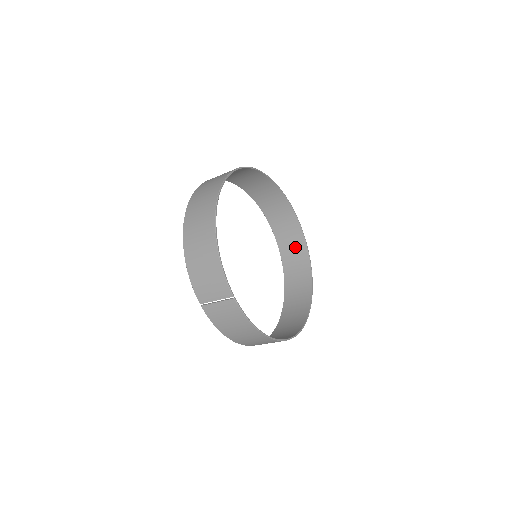
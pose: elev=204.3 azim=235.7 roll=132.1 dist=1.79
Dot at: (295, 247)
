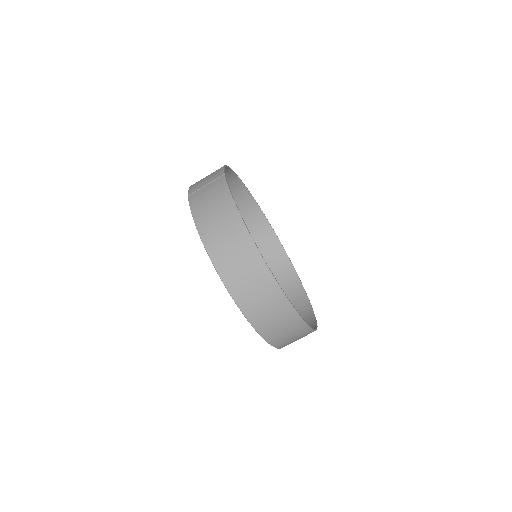
Dot at: occluded
